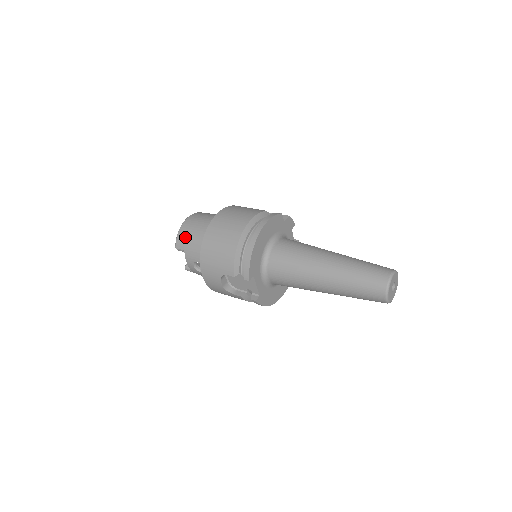
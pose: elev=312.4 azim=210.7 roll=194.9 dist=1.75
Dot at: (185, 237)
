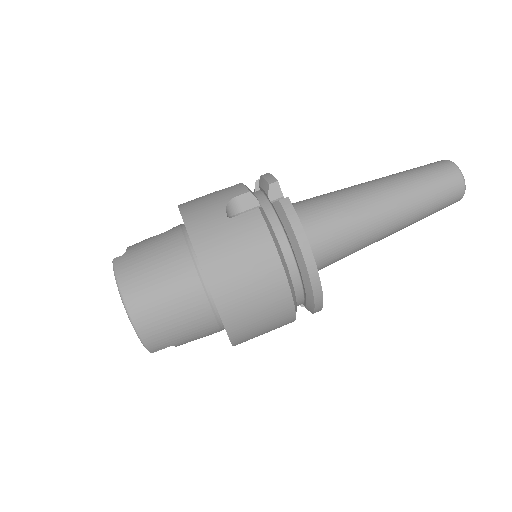
Dot at: (164, 337)
